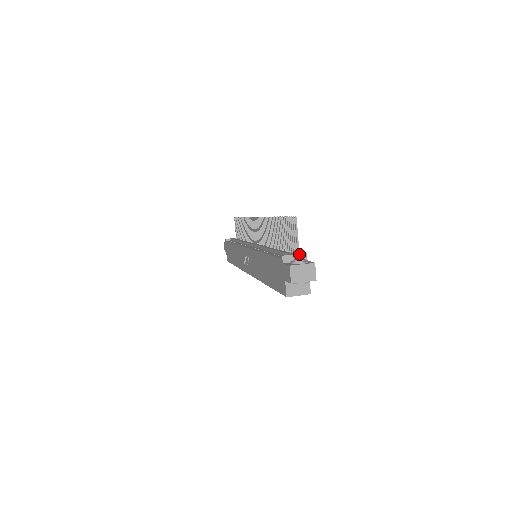
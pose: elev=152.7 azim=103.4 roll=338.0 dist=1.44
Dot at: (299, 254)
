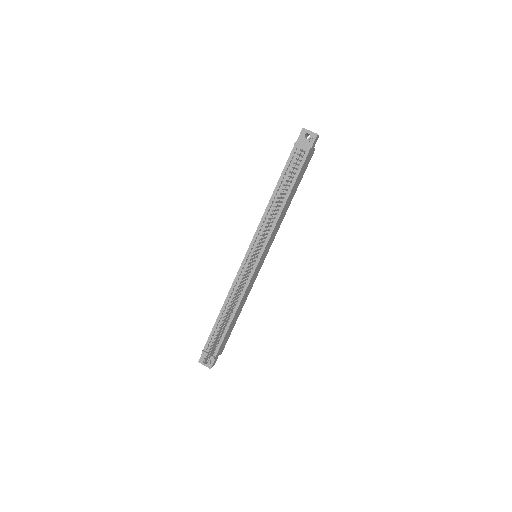
Dot at: (210, 357)
